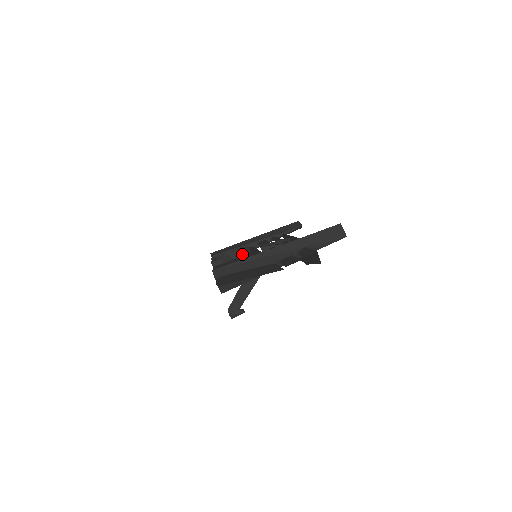
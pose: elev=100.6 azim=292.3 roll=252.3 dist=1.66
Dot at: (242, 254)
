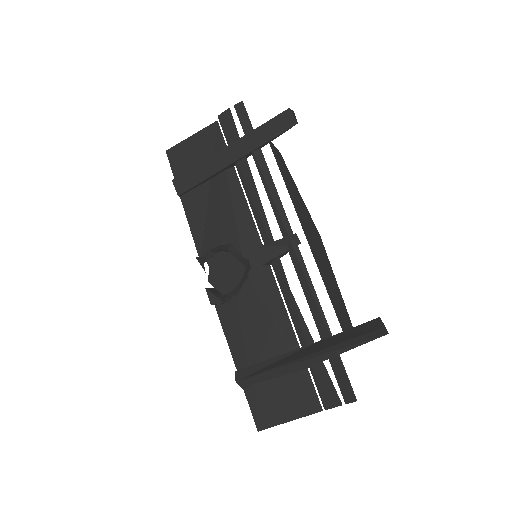
Dot at: (243, 282)
